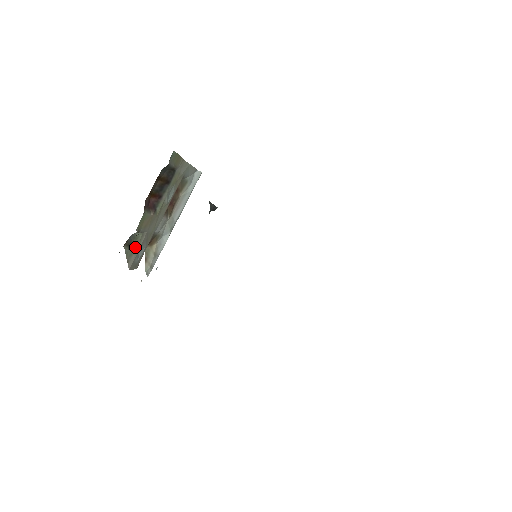
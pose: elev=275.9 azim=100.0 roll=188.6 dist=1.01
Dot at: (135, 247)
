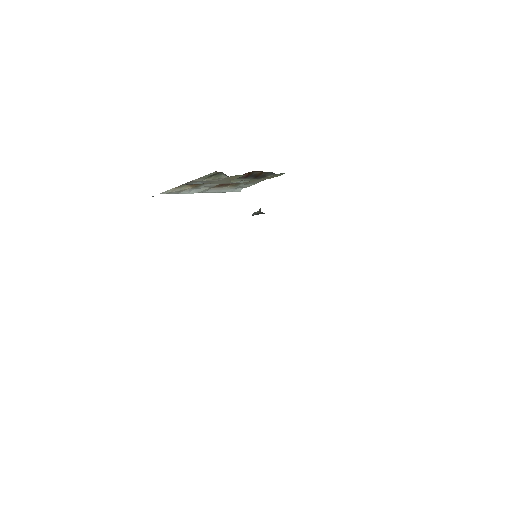
Dot at: (209, 178)
